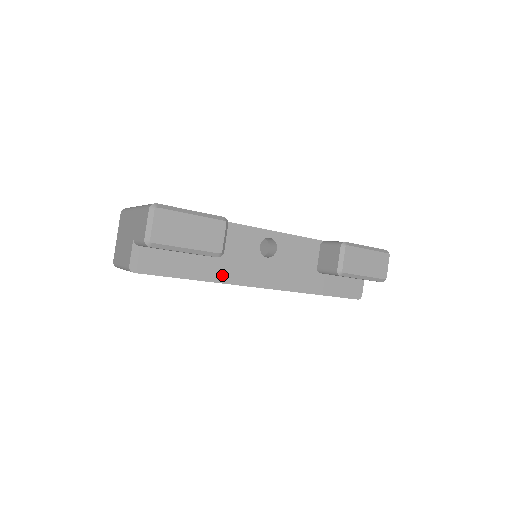
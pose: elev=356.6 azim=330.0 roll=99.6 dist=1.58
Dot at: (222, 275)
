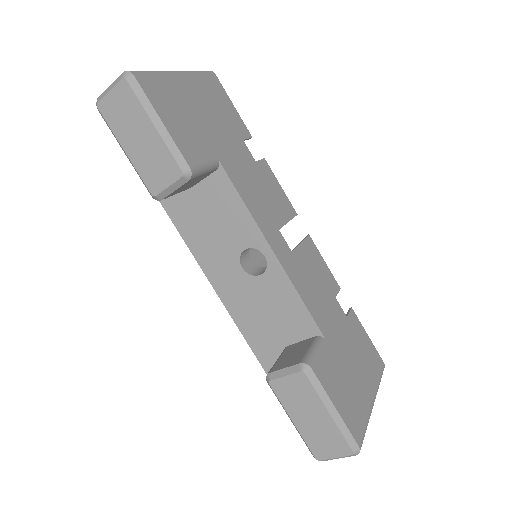
Dot at: (184, 223)
